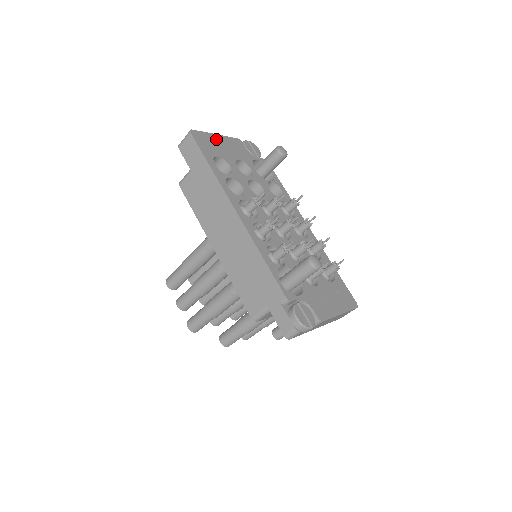
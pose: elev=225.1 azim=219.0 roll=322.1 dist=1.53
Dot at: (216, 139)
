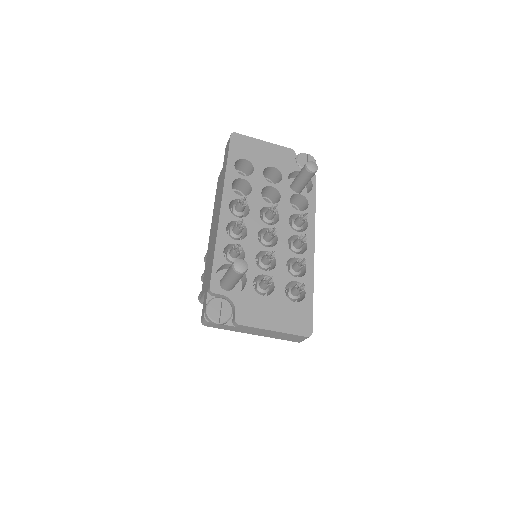
Dot at: (259, 145)
